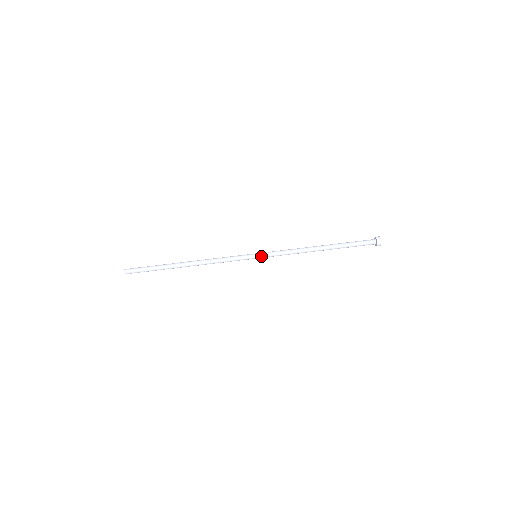
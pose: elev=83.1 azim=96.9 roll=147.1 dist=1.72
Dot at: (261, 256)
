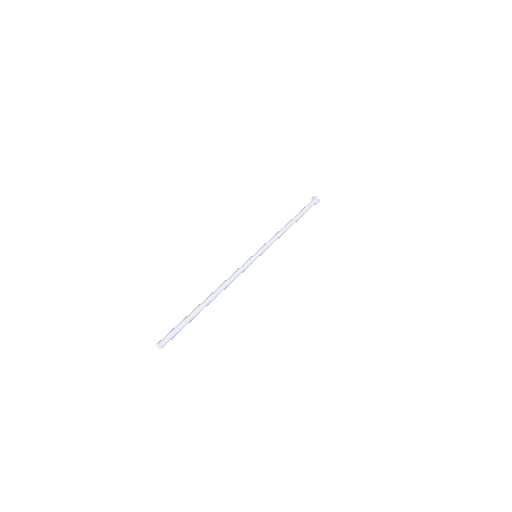
Dot at: (257, 251)
